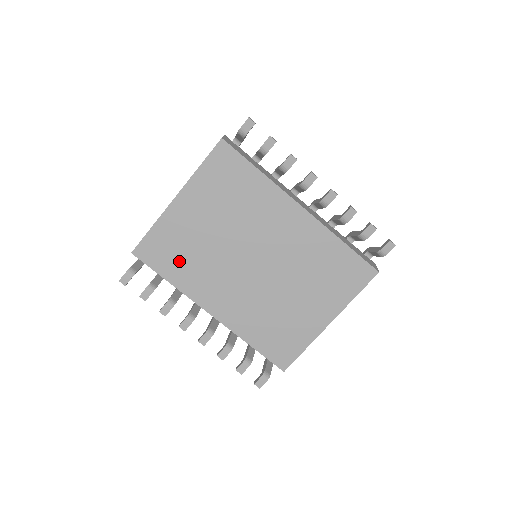
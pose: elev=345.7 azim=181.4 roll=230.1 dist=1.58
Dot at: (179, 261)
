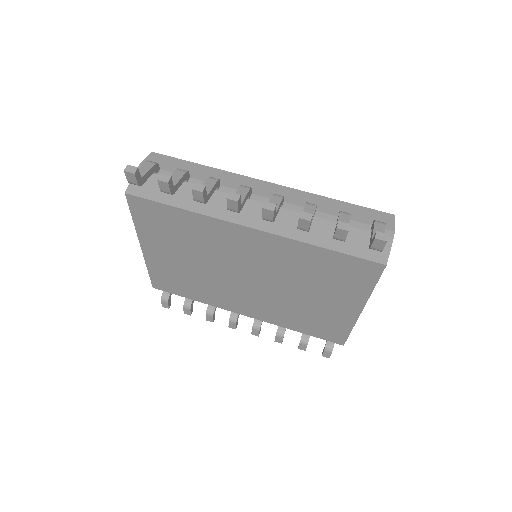
Dot at: (189, 287)
